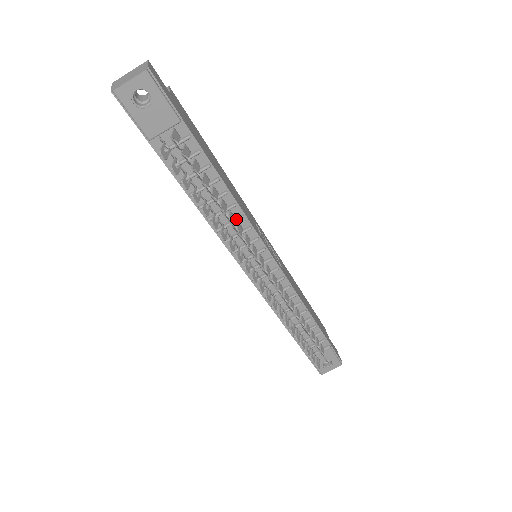
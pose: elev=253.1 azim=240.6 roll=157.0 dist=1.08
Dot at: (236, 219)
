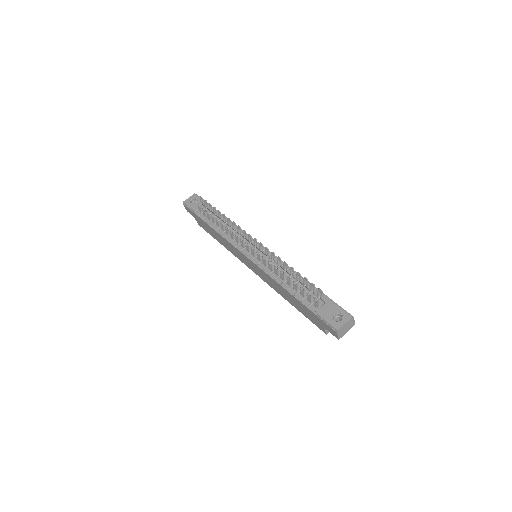
Dot at: occluded
